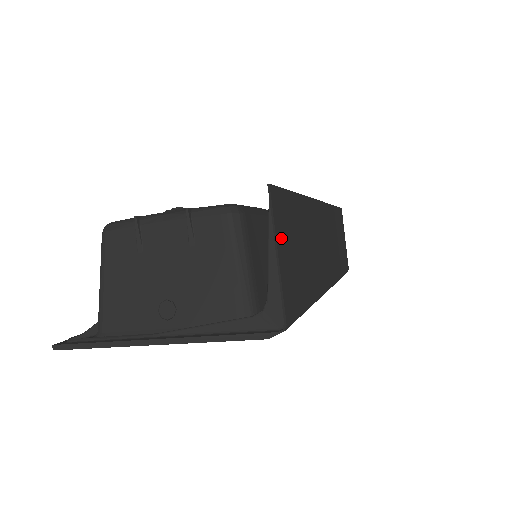
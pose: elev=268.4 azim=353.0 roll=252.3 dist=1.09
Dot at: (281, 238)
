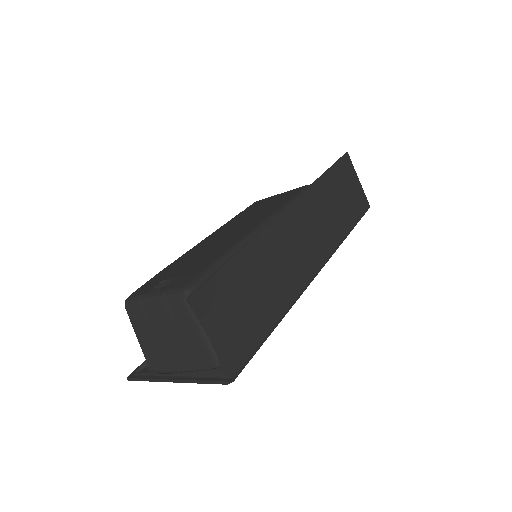
Dot at: (213, 322)
